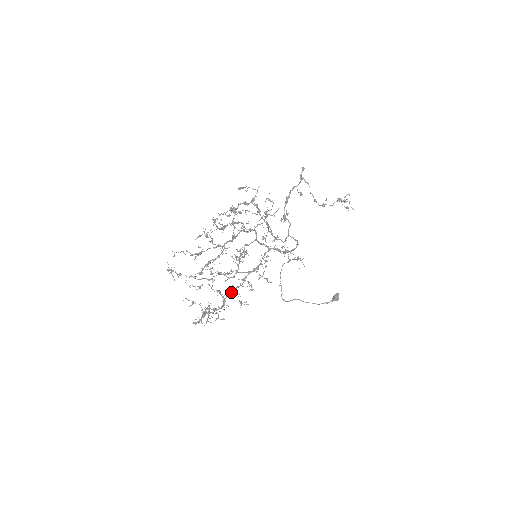
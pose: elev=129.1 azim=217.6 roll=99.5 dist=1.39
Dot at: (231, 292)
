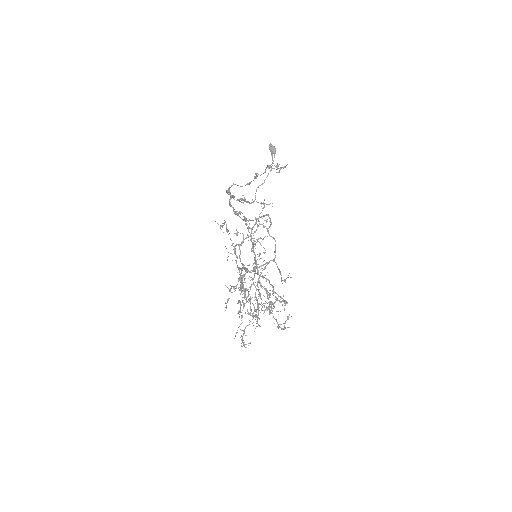
Dot at: (259, 278)
